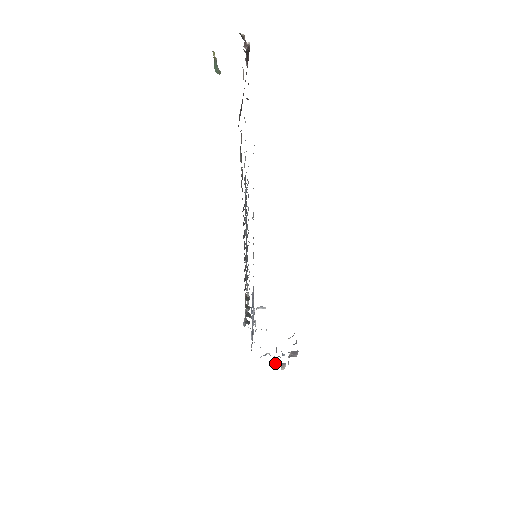
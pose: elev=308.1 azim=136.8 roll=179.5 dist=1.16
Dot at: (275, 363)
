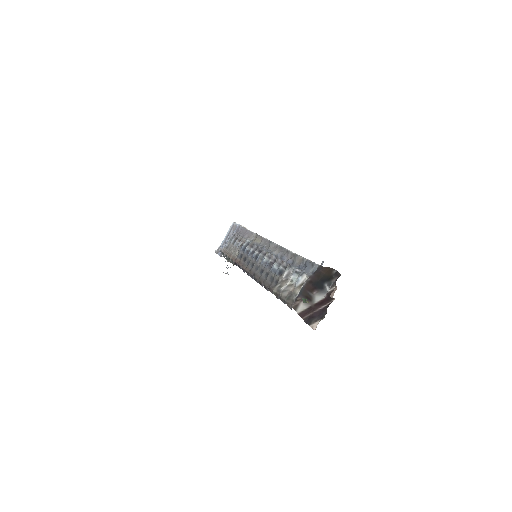
Dot at: occluded
